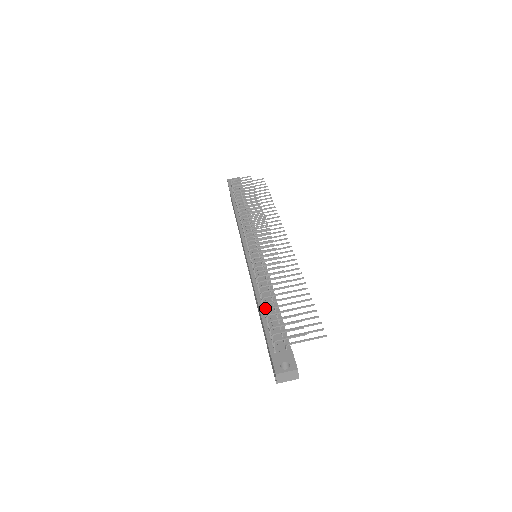
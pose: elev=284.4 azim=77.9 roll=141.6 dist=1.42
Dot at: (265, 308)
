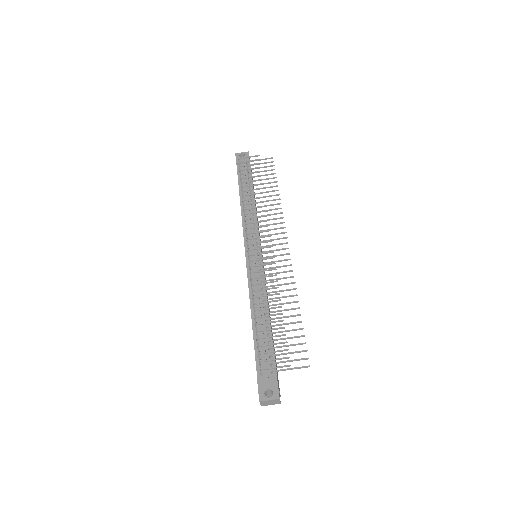
Dot at: (258, 325)
